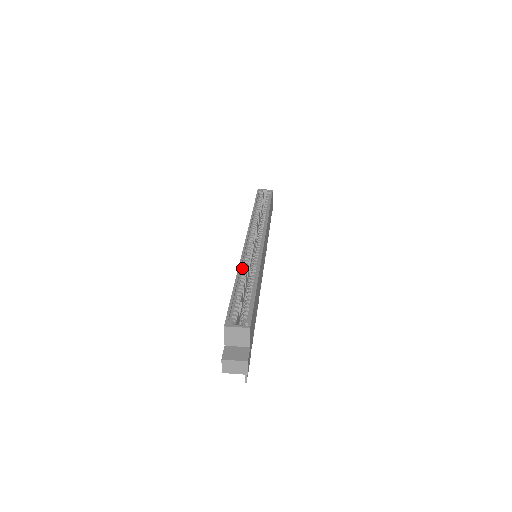
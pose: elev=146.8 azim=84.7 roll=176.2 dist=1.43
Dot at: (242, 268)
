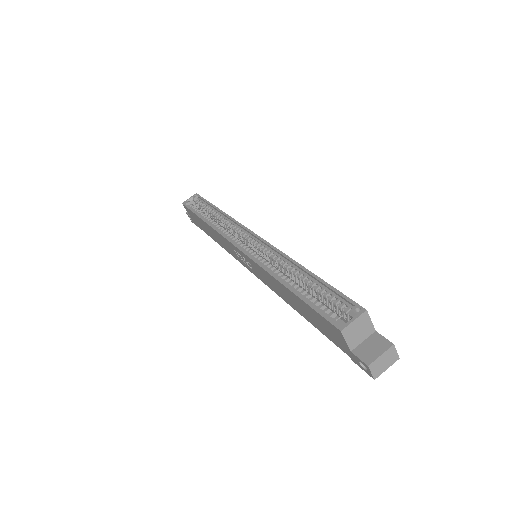
Dot at: (271, 271)
